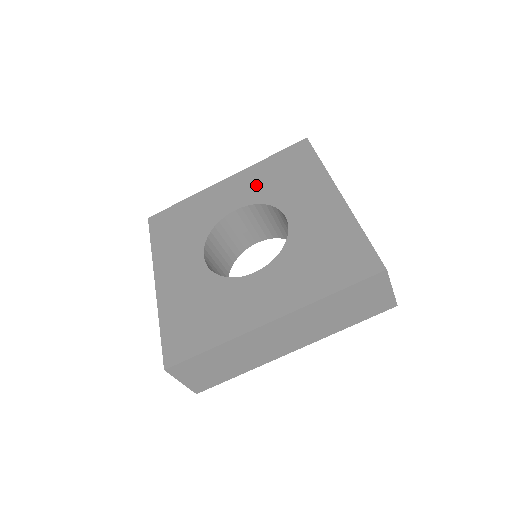
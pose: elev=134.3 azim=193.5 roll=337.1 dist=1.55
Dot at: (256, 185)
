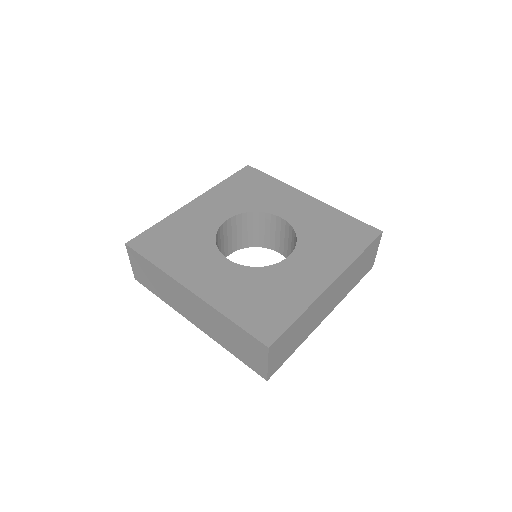
Dot at: (231, 200)
